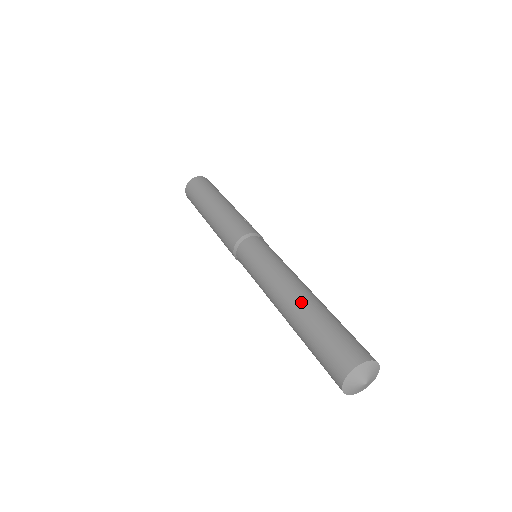
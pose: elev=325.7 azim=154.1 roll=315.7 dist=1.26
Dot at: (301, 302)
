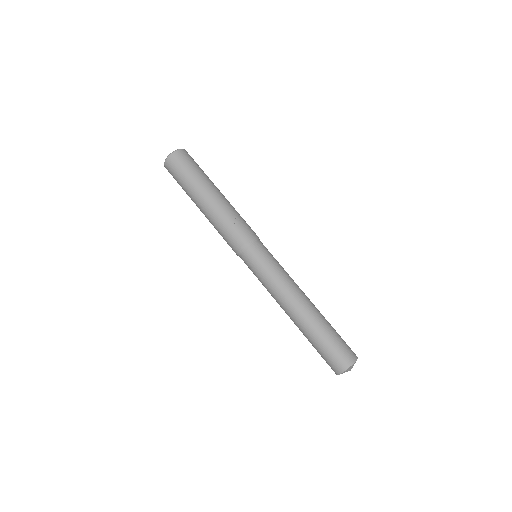
Dot at: (299, 323)
